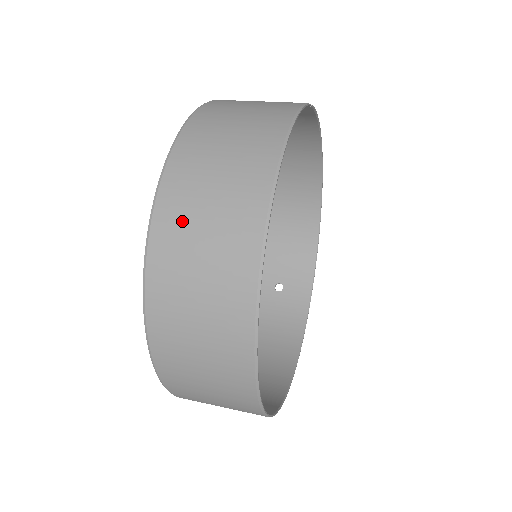
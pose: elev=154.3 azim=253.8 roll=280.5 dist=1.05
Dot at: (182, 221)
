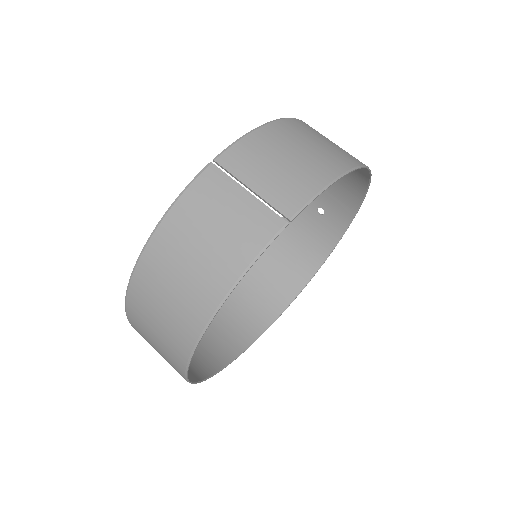
Dot at: (142, 323)
